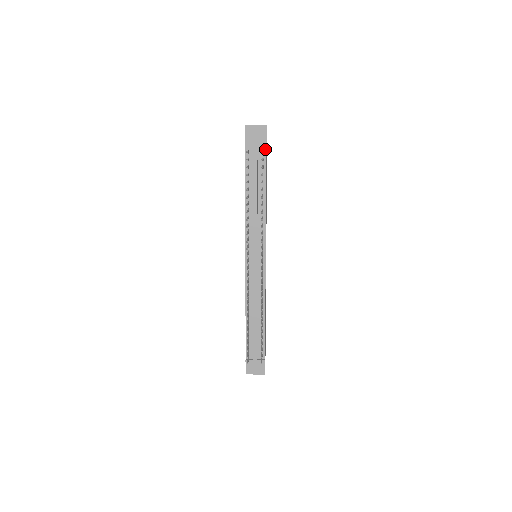
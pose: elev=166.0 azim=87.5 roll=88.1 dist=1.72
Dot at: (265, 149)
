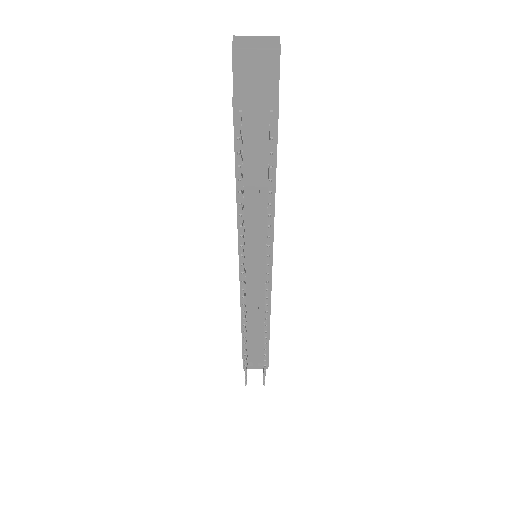
Dot at: (276, 107)
